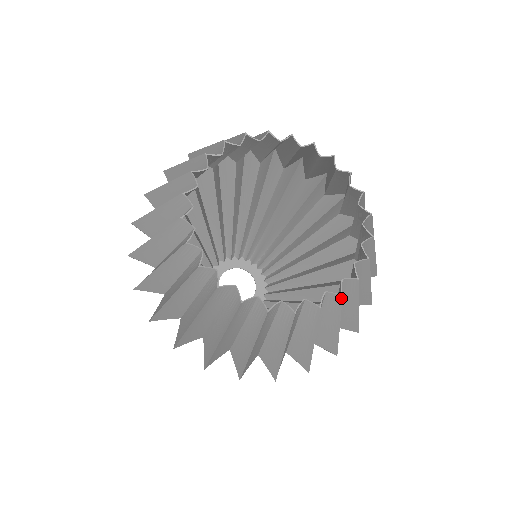
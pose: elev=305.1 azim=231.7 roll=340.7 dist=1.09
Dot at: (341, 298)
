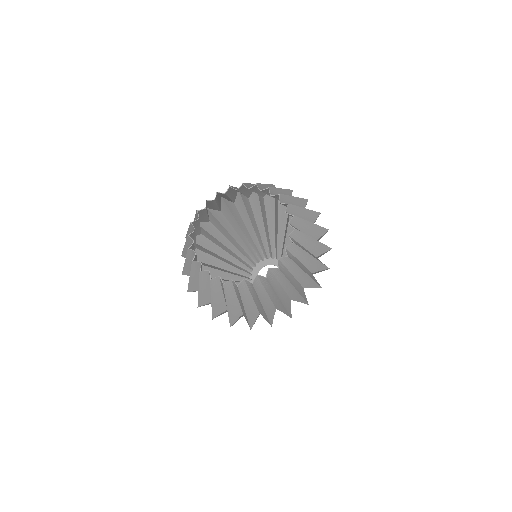
Dot at: (223, 286)
